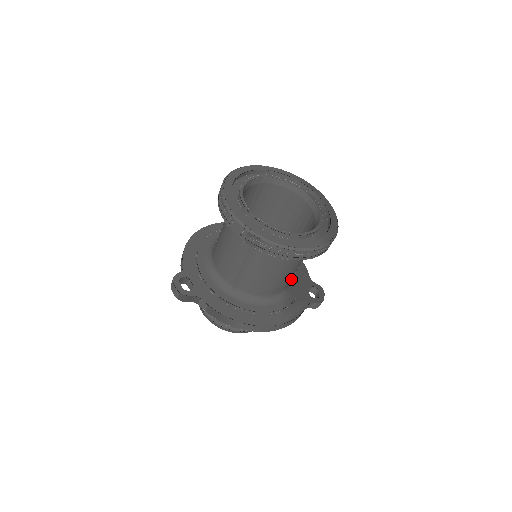
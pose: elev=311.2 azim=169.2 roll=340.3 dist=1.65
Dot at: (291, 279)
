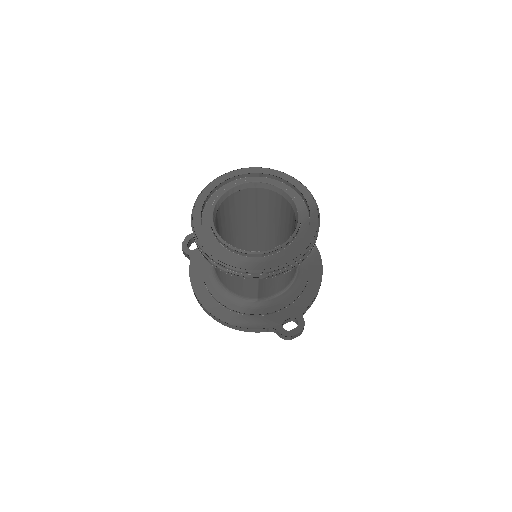
Dot at: (277, 297)
